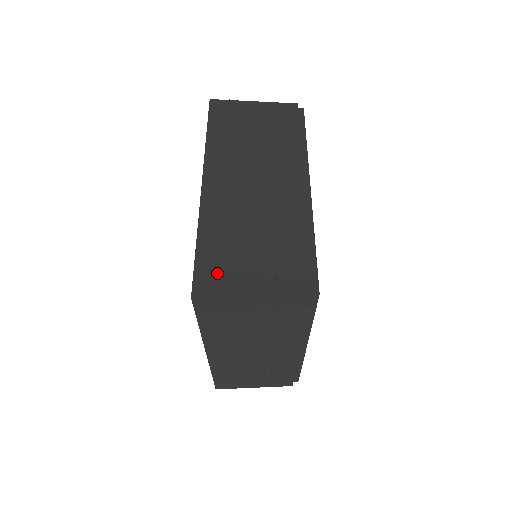
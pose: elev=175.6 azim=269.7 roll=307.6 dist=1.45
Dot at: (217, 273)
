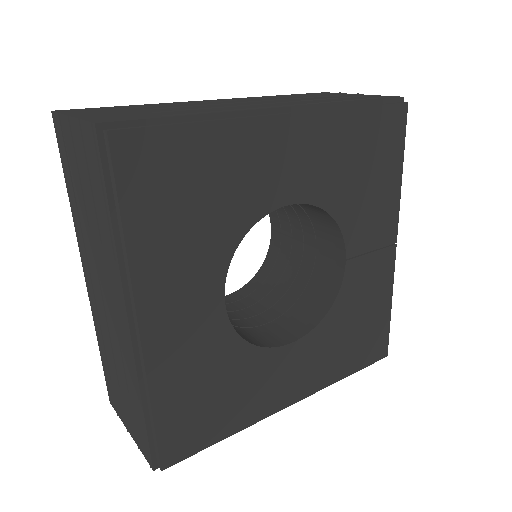
Dot at: (113, 393)
